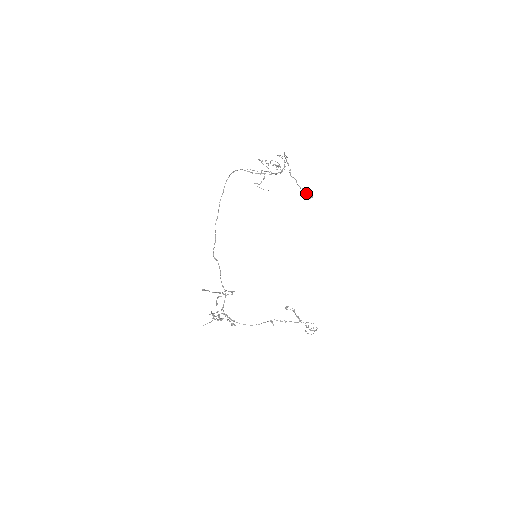
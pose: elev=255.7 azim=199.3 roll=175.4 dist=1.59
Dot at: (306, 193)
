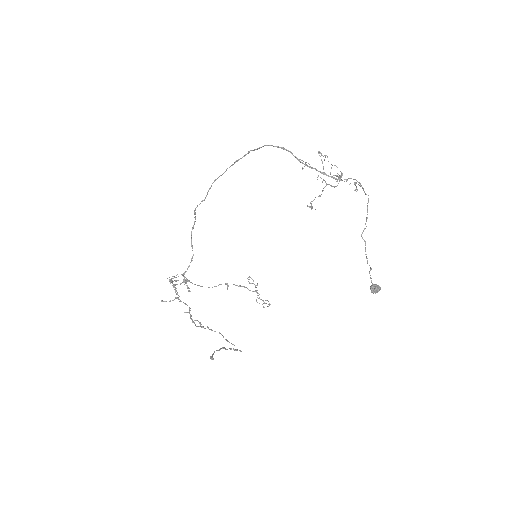
Dot at: (377, 289)
